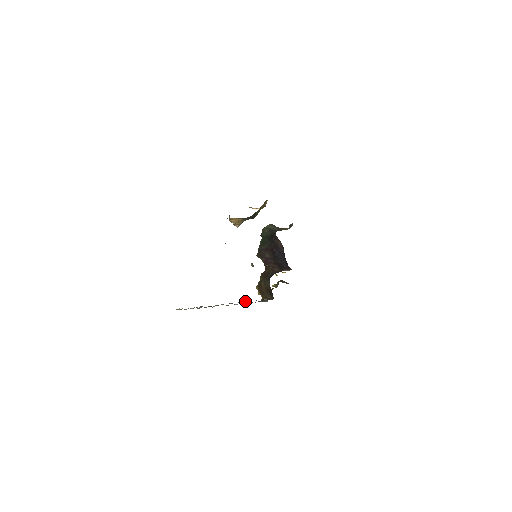
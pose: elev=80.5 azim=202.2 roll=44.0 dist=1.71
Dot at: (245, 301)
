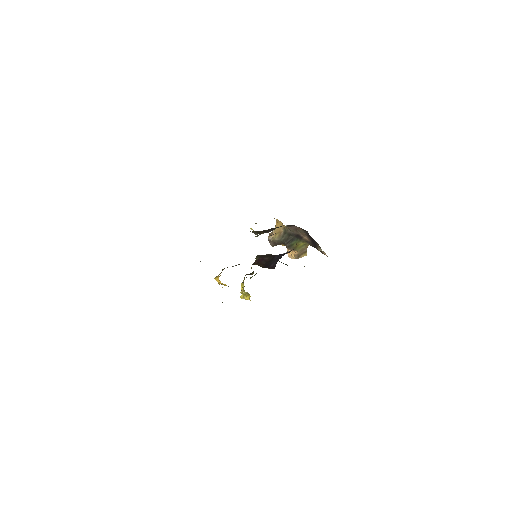
Dot at: occluded
